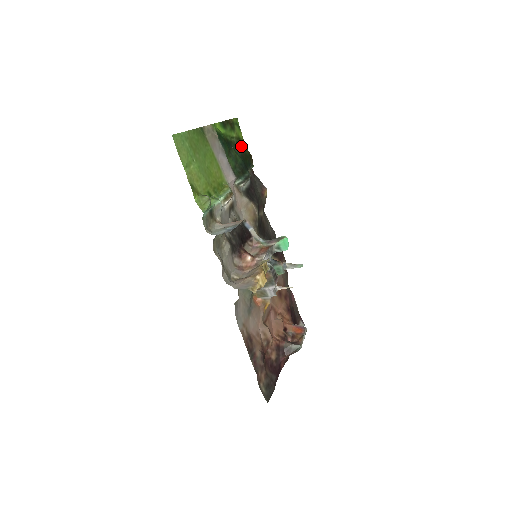
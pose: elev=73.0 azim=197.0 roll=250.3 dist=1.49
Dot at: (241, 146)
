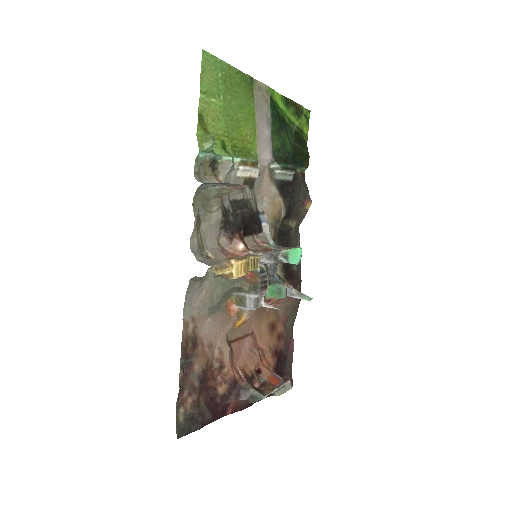
Dot at: (300, 139)
